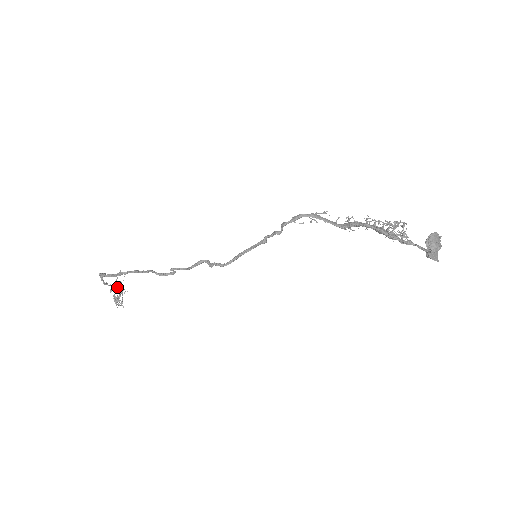
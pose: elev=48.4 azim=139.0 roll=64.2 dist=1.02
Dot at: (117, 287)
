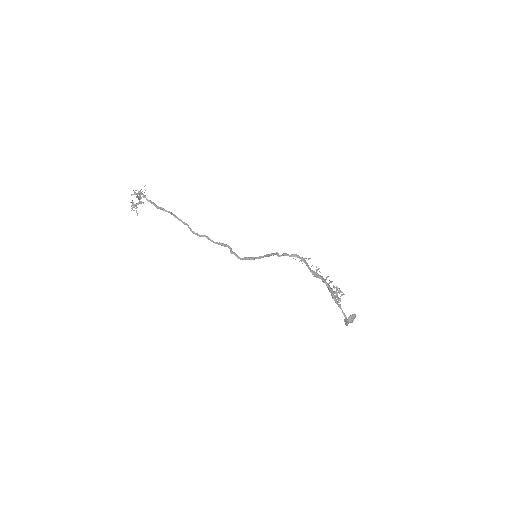
Dot at: occluded
